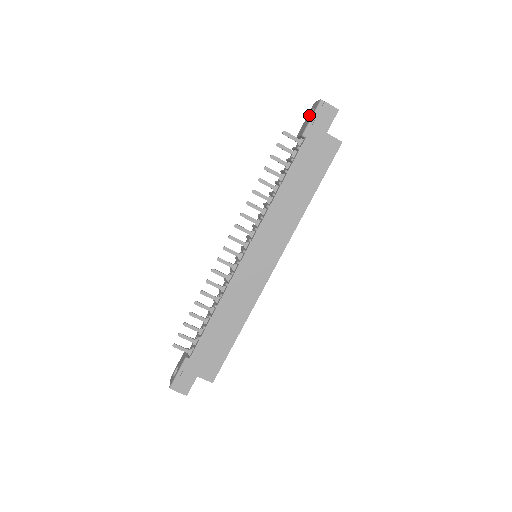
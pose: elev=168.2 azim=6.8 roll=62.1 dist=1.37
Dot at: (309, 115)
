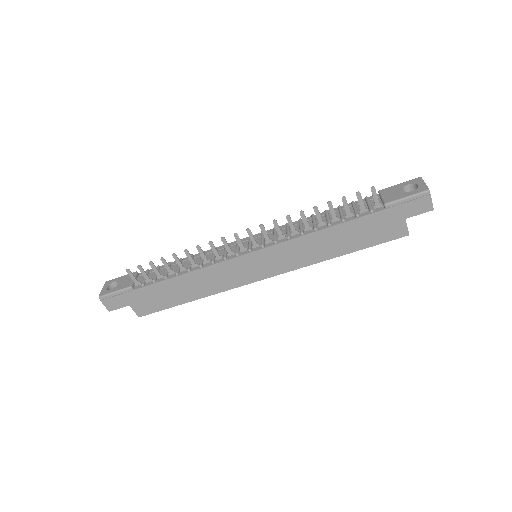
Dot at: (407, 185)
